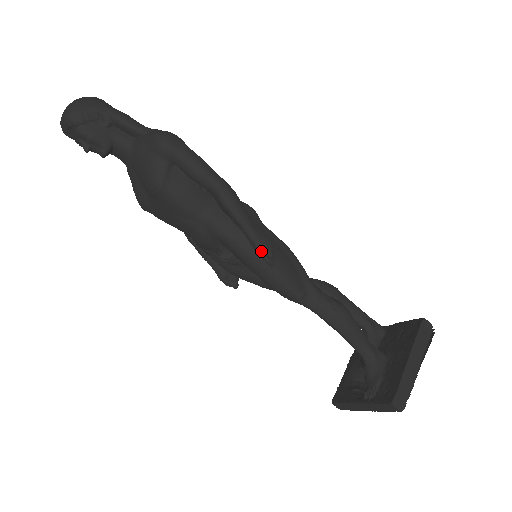
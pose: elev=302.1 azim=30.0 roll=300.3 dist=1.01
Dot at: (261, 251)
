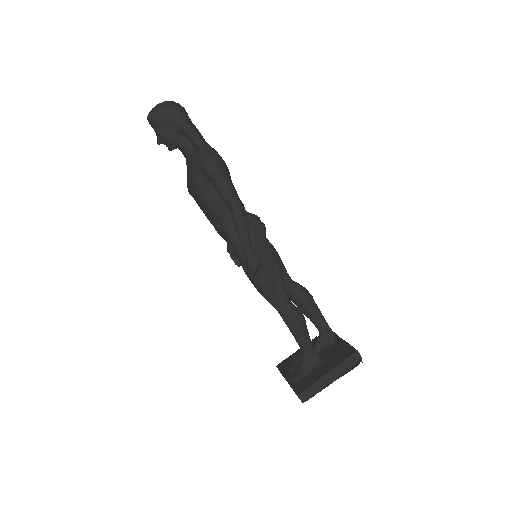
Dot at: (248, 265)
